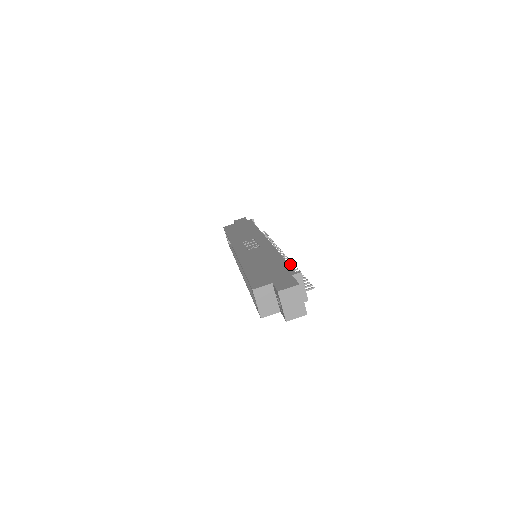
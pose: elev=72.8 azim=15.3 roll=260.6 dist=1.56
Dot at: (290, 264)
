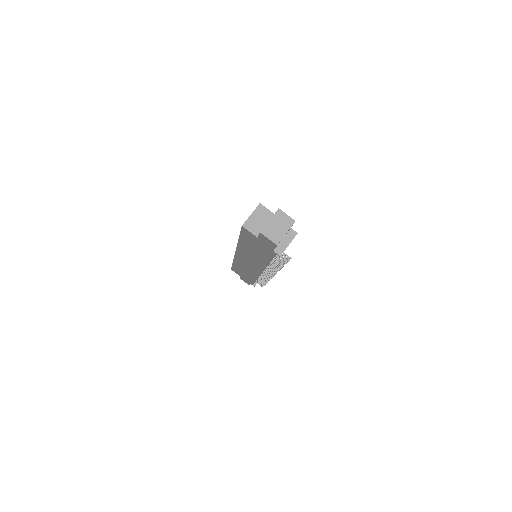
Dot at: (277, 269)
